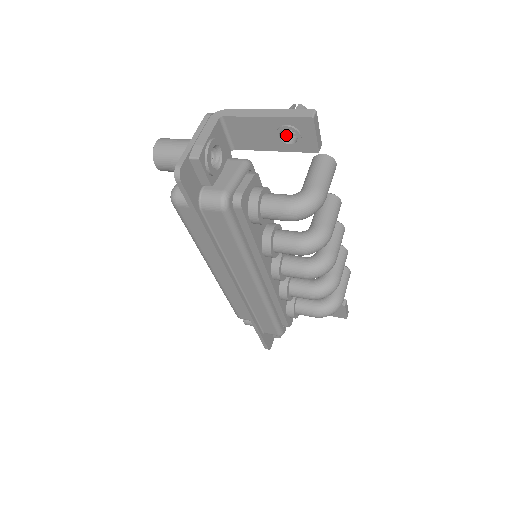
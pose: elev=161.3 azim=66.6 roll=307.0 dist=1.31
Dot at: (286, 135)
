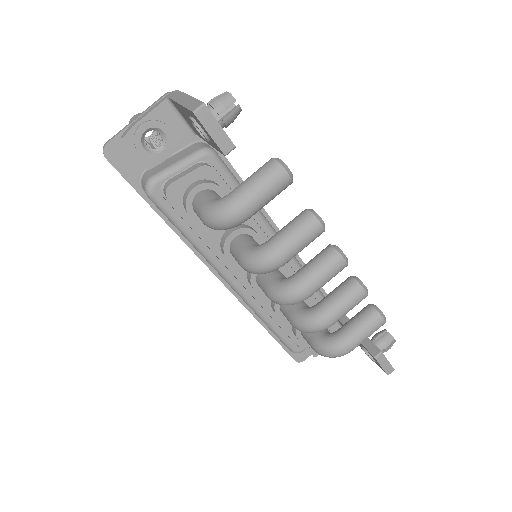
Dot at: occluded
